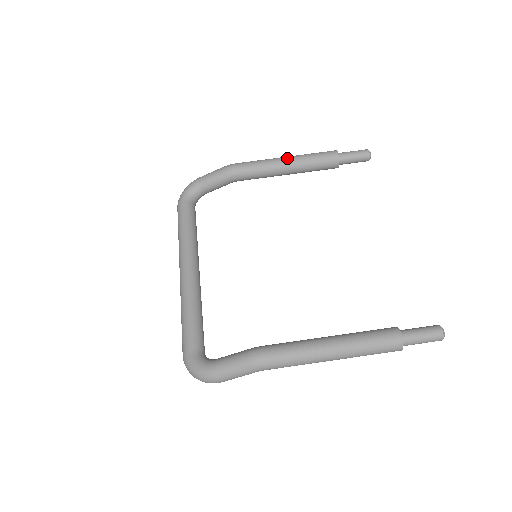
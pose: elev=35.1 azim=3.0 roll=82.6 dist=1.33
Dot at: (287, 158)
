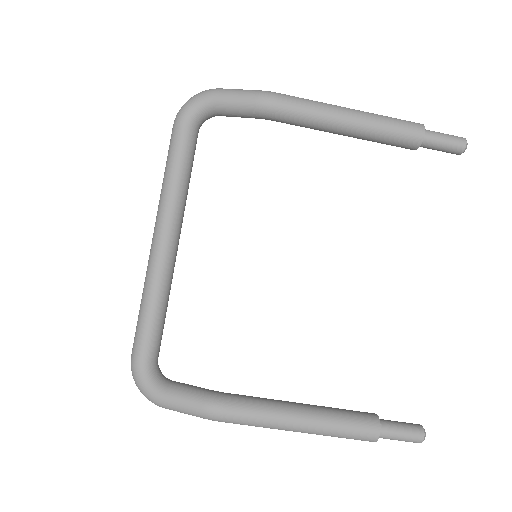
Dot at: (352, 116)
